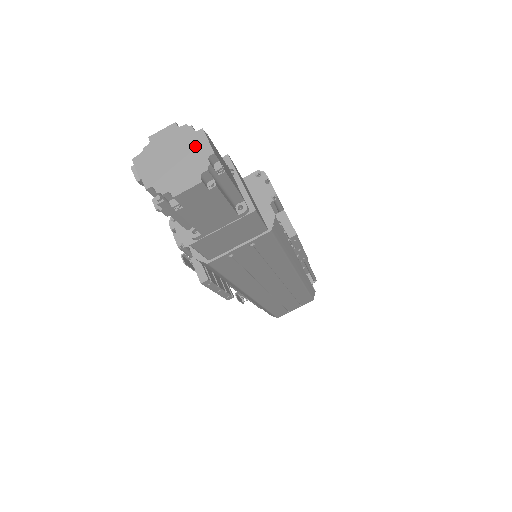
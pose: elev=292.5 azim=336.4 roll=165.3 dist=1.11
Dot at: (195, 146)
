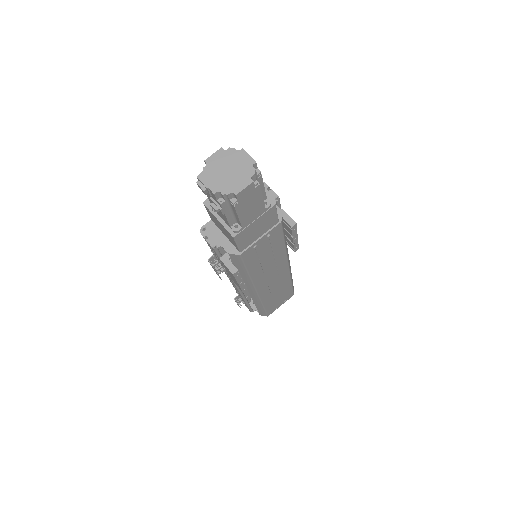
Dot at: (241, 160)
